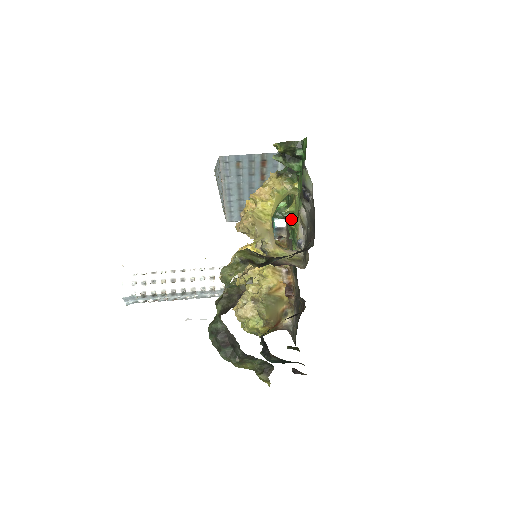
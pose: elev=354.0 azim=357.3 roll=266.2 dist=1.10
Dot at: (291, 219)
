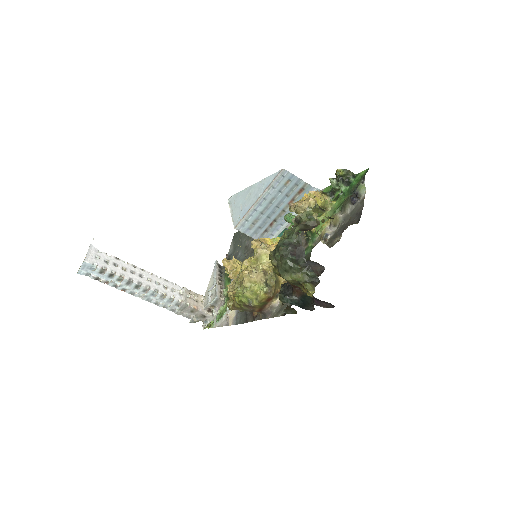
Dot at: occluded
